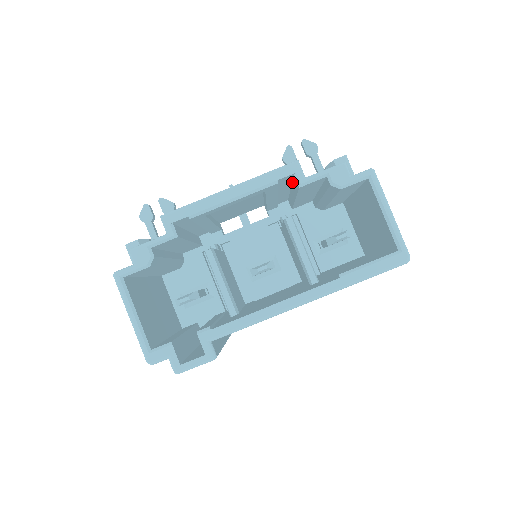
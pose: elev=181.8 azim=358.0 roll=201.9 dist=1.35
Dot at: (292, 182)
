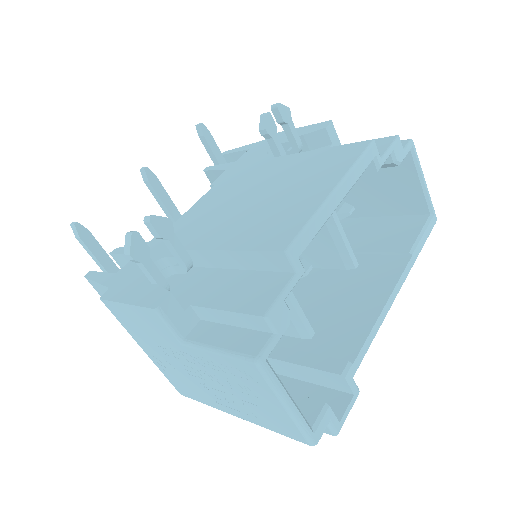
Dot at: occluded
